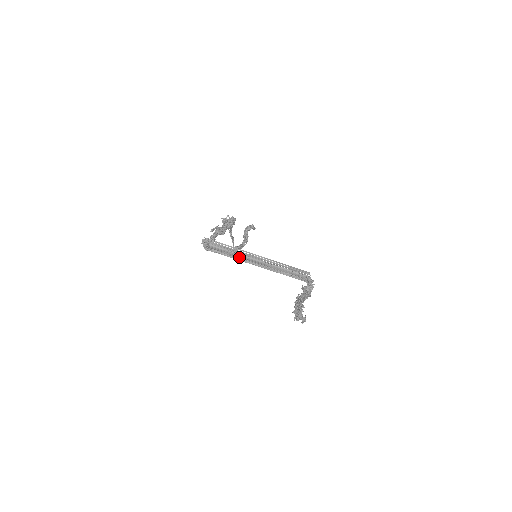
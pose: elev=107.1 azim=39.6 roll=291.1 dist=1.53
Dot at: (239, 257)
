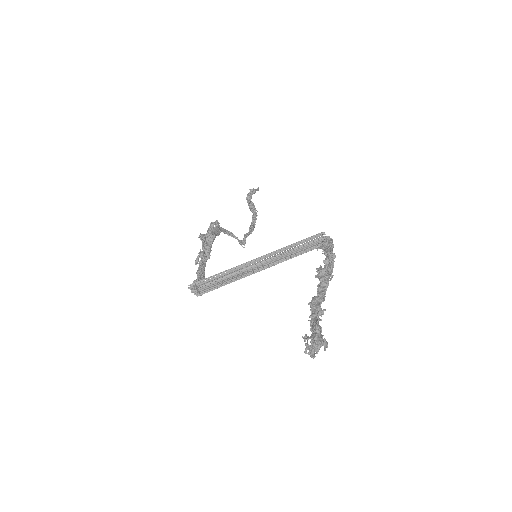
Dot at: (236, 277)
